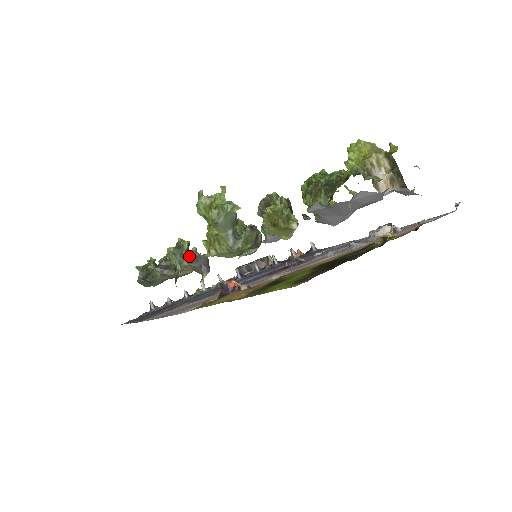
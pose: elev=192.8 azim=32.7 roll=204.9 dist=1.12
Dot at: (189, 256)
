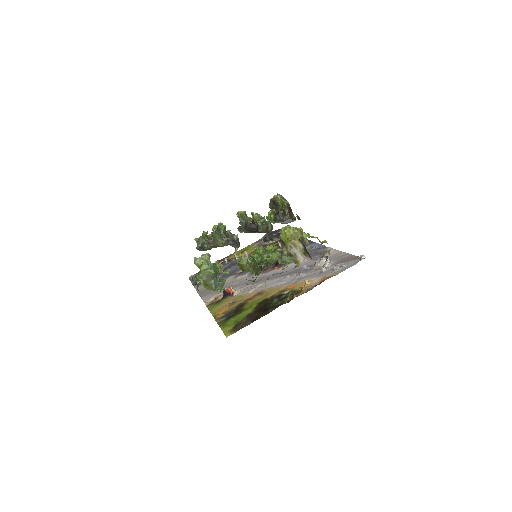
Dot at: (225, 237)
